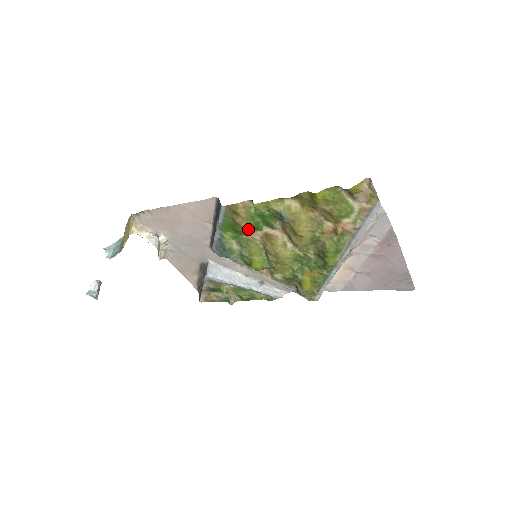
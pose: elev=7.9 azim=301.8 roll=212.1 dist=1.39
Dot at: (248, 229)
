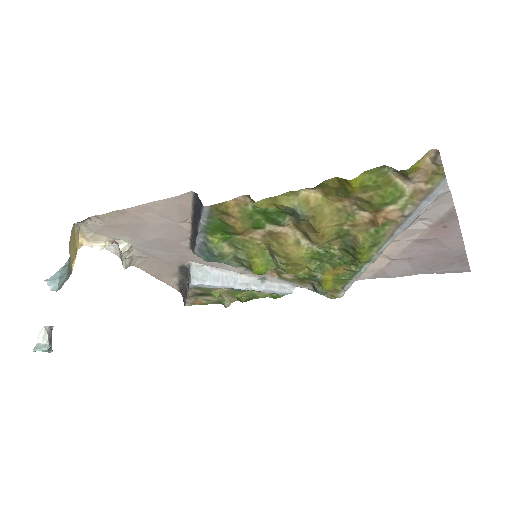
Dot at: (244, 229)
